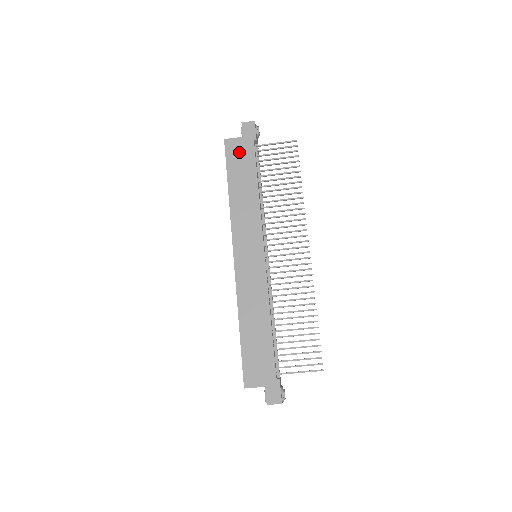
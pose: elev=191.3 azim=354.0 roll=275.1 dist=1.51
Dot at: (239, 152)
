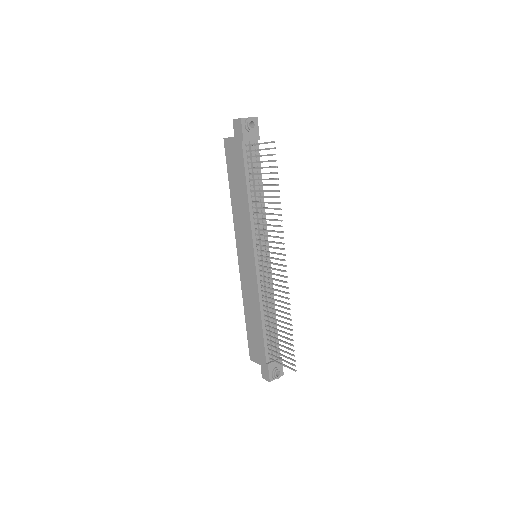
Dot at: (233, 154)
